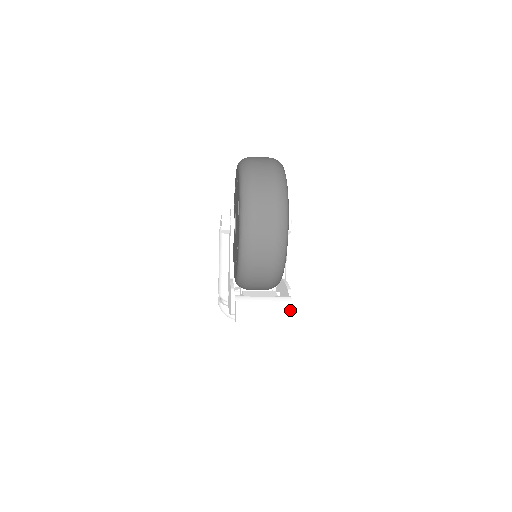
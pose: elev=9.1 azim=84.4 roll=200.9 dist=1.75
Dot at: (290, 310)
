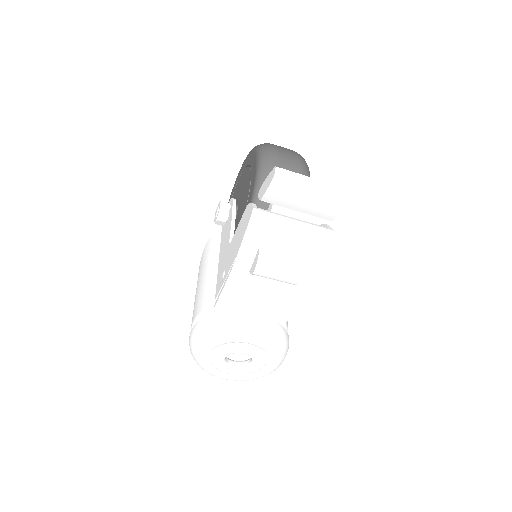
Dot at: occluded
